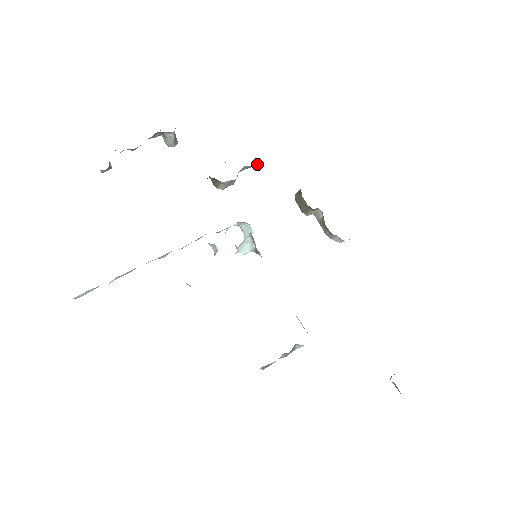
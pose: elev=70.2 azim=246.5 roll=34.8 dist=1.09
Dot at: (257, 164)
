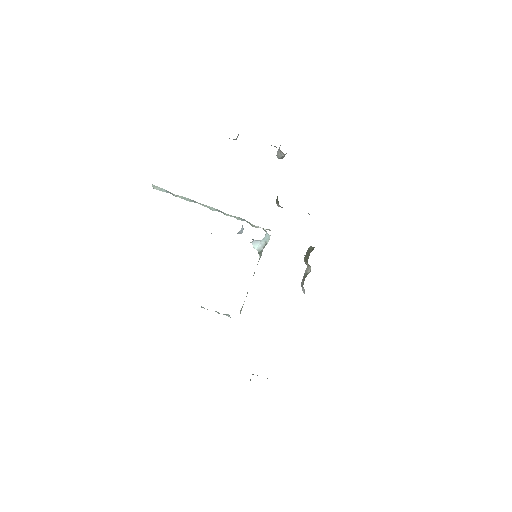
Dot at: (308, 213)
